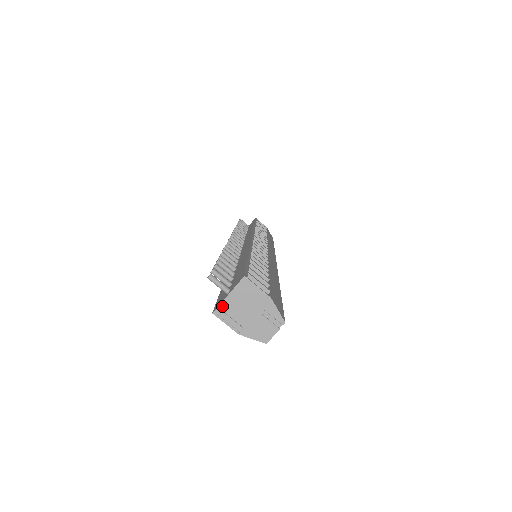
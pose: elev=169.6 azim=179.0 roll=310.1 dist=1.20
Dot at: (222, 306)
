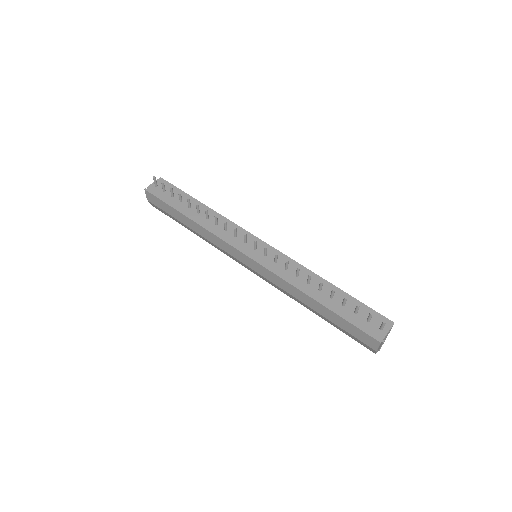
Dot at: occluded
